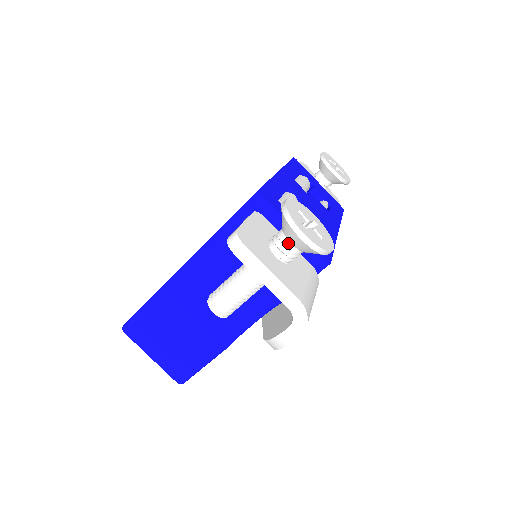
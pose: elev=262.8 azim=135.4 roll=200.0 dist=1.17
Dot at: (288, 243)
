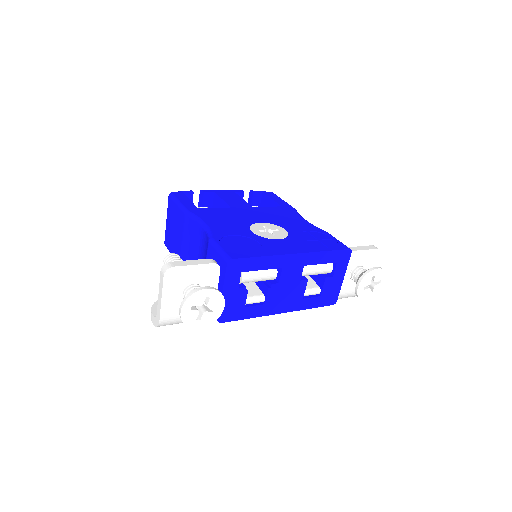
Dot at: occluded
